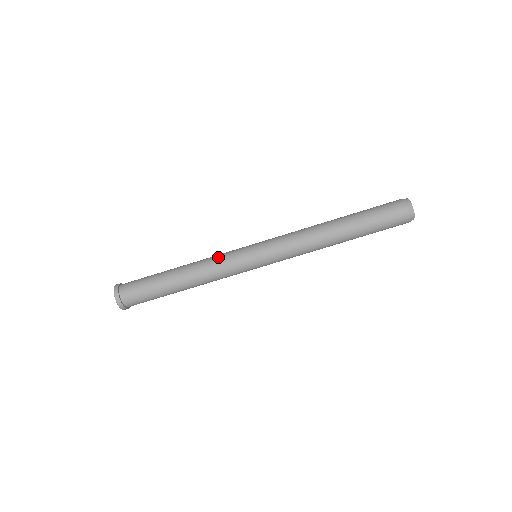
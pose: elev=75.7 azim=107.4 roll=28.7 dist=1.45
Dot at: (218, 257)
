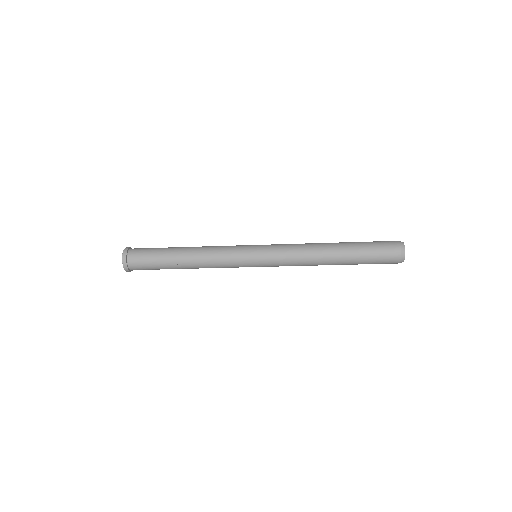
Dot at: (222, 257)
